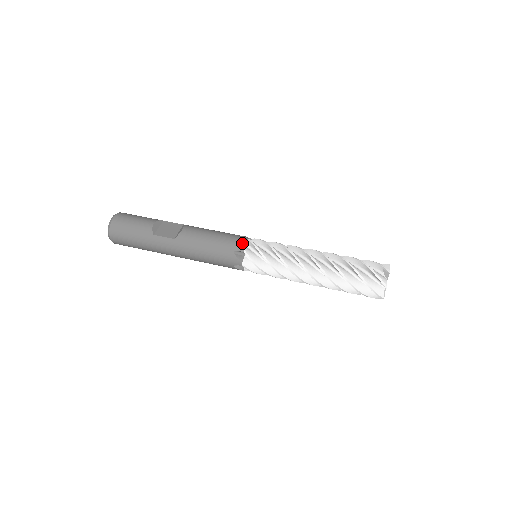
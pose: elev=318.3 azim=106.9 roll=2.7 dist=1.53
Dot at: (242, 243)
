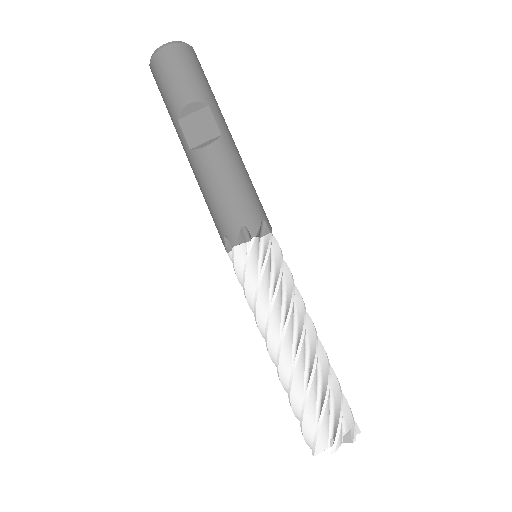
Dot at: (244, 234)
